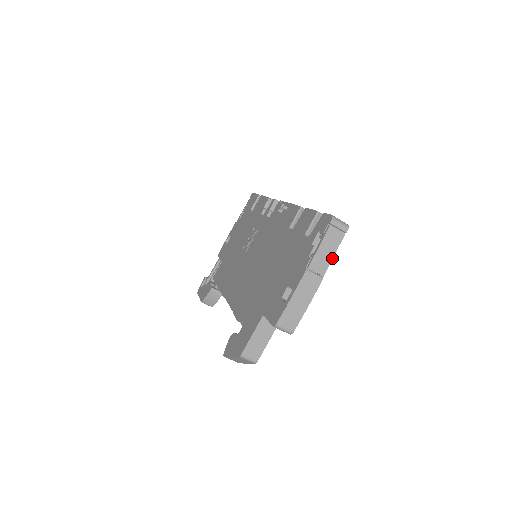
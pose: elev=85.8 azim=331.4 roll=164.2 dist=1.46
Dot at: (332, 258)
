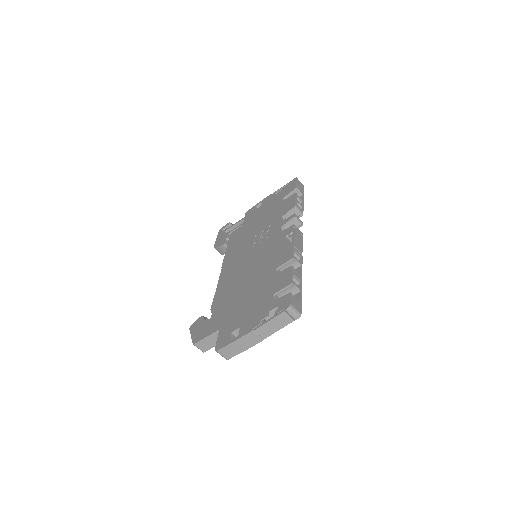
Dot at: (276, 331)
